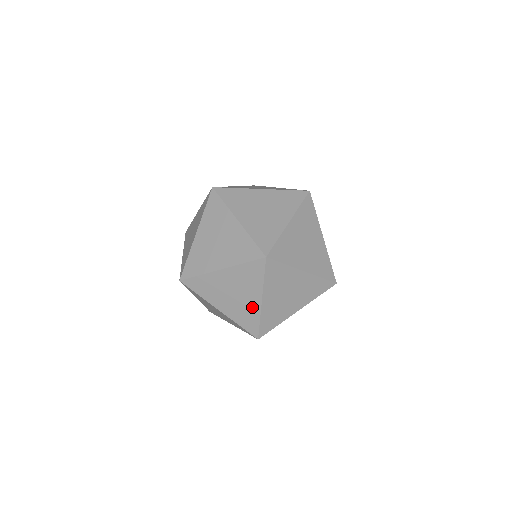
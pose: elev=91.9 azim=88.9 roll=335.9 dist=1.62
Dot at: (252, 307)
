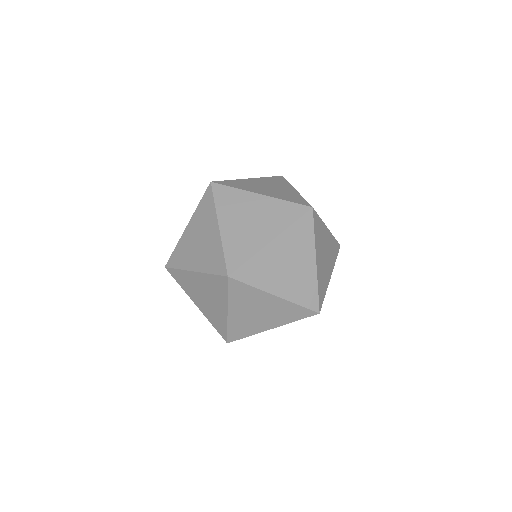
Dot at: occluded
